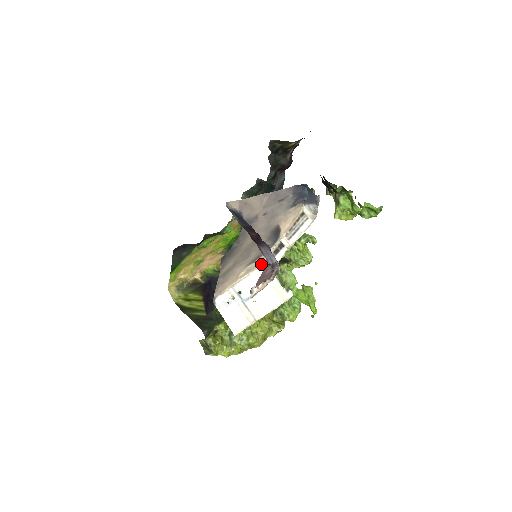
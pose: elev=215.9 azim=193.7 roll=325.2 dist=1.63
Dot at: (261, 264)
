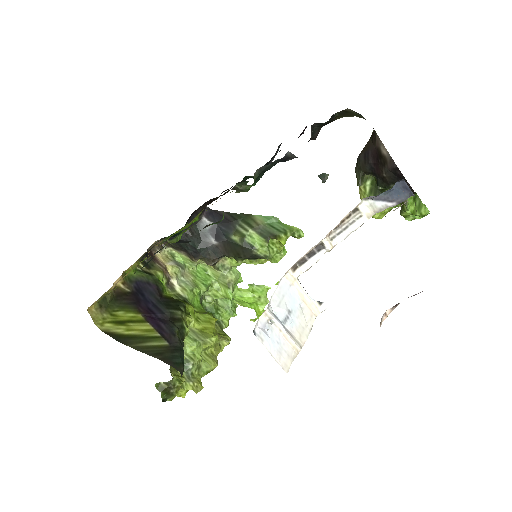
Dot at: (288, 270)
